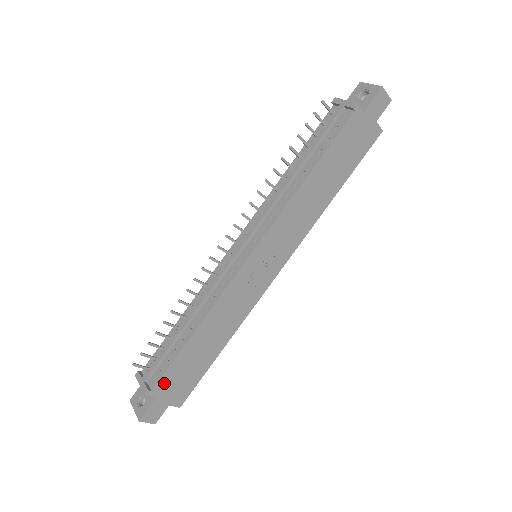
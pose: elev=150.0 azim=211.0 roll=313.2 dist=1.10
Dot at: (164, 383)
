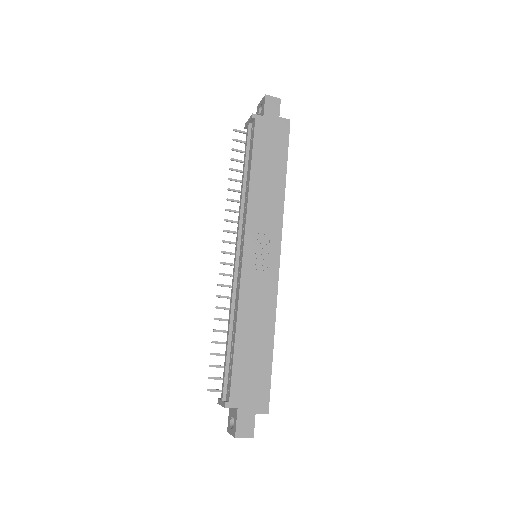
Dot at: (237, 391)
